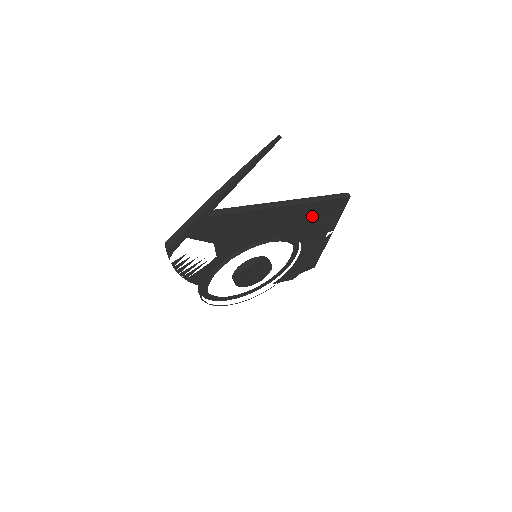
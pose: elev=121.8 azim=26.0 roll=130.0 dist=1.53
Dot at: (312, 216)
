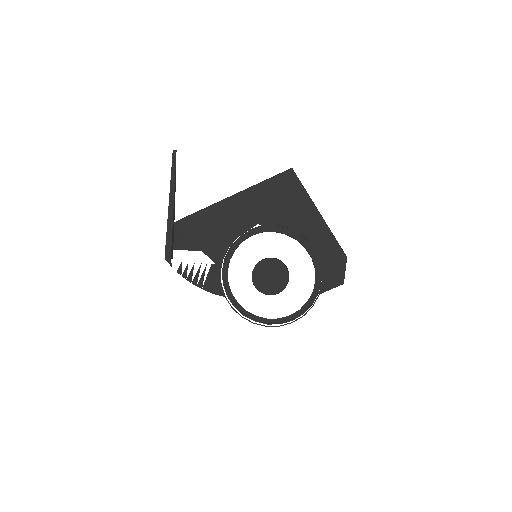
Dot at: (270, 199)
